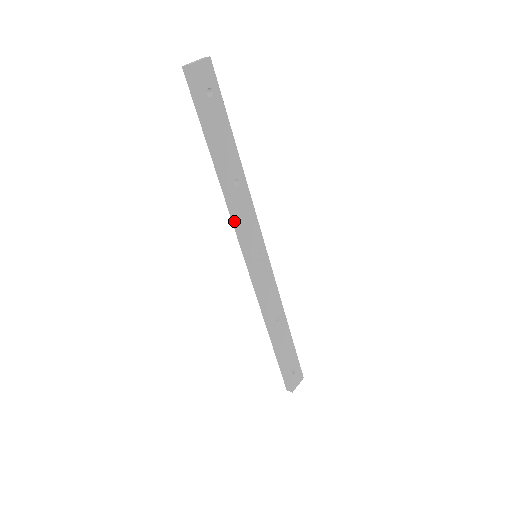
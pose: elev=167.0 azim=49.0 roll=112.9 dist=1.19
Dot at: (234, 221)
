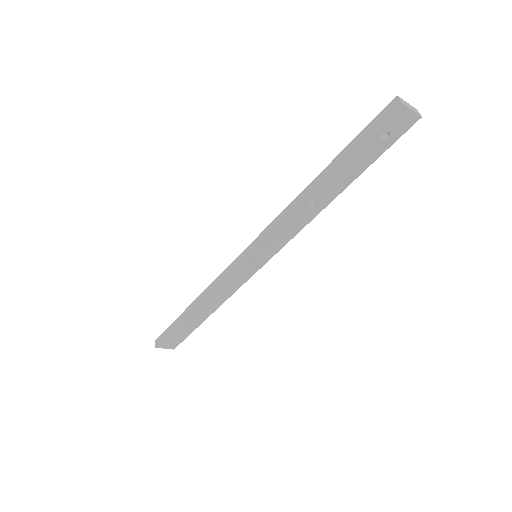
Dot at: (276, 221)
